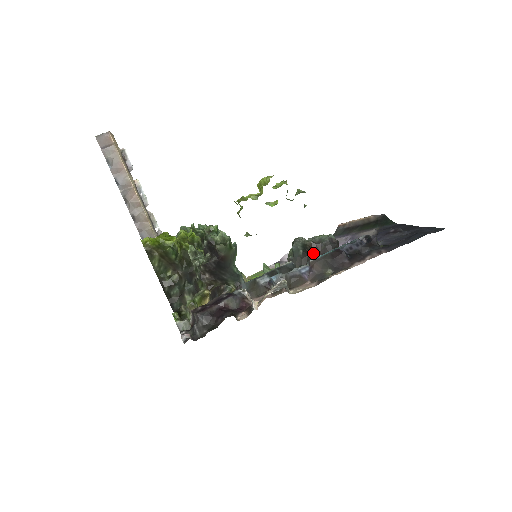
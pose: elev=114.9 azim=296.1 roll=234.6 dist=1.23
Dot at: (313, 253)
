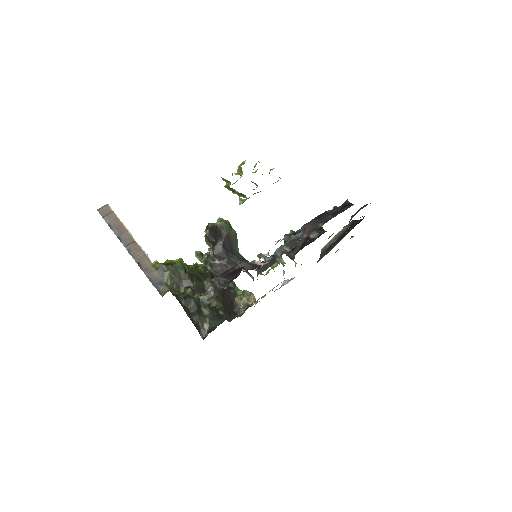
Dot at: occluded
